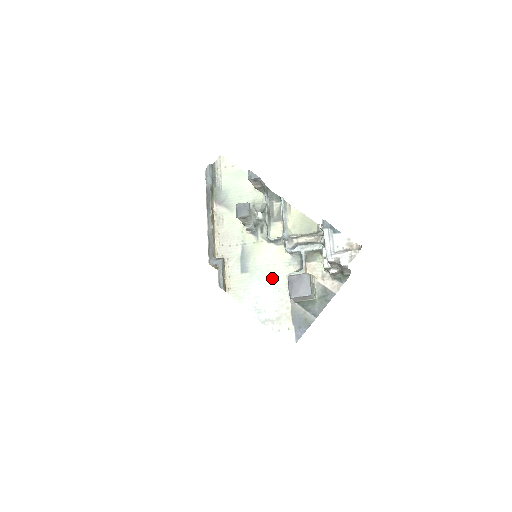
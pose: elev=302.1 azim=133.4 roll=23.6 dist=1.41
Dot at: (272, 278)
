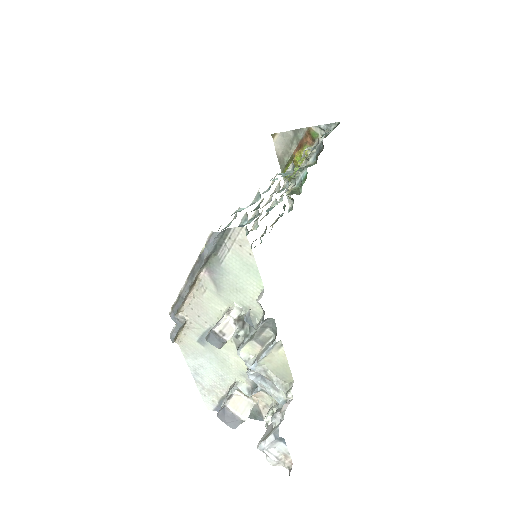
Dot at: (222, 369)
